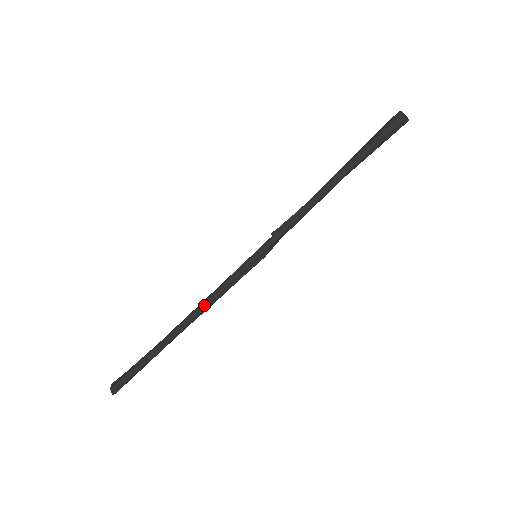
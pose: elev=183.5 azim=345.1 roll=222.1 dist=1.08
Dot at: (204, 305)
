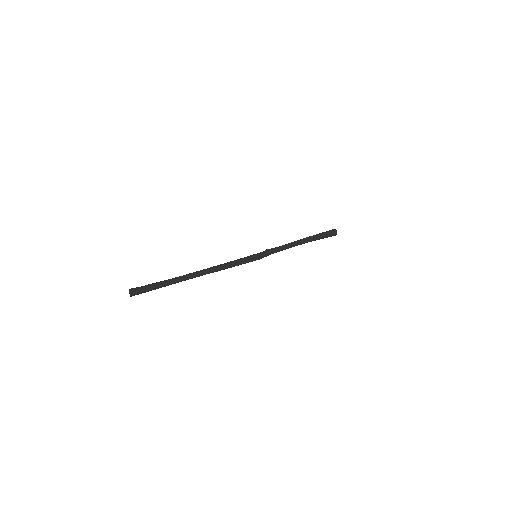
Dot at: (220, 266)
